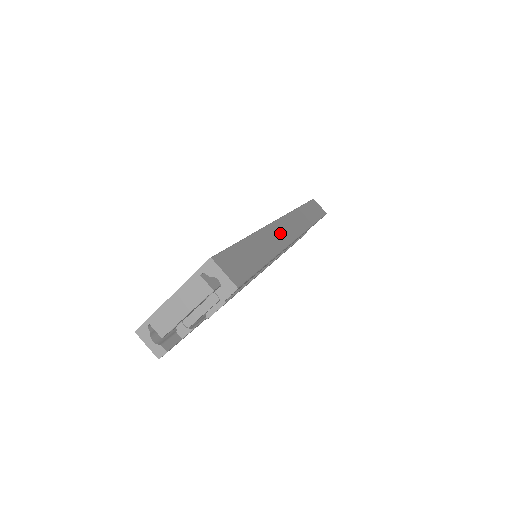
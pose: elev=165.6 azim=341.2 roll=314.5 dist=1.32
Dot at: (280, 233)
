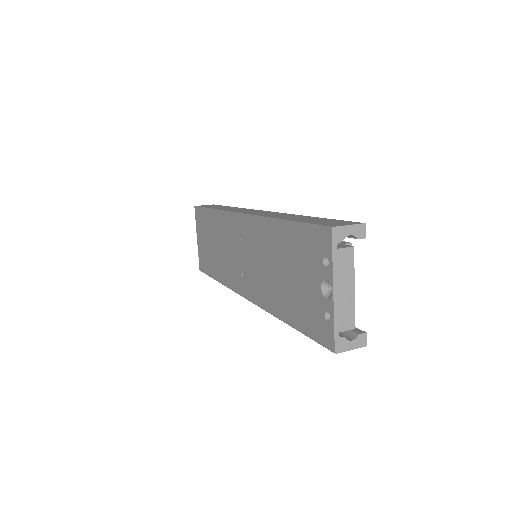
Dot at: occluded
